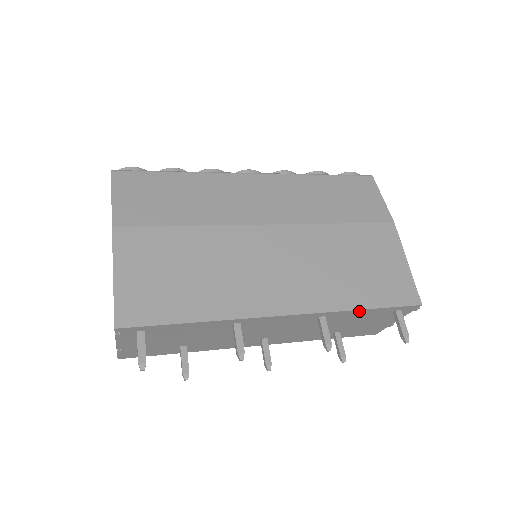
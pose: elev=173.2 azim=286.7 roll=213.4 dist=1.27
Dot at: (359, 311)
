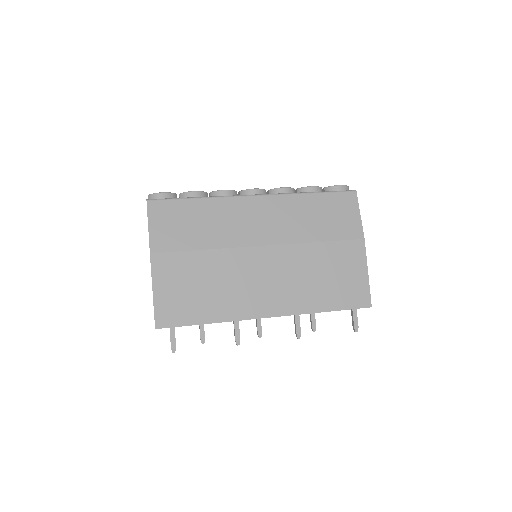
Dot at: occluded
